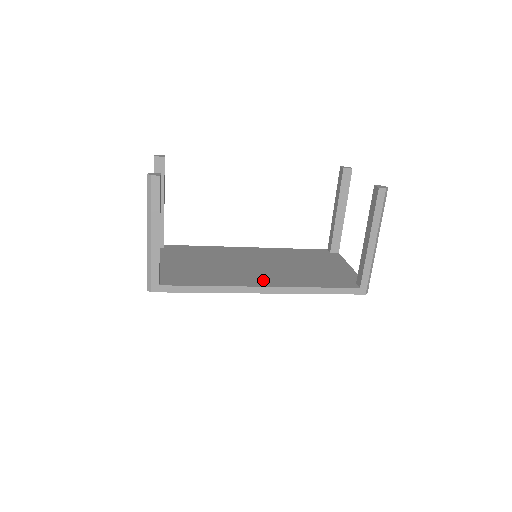
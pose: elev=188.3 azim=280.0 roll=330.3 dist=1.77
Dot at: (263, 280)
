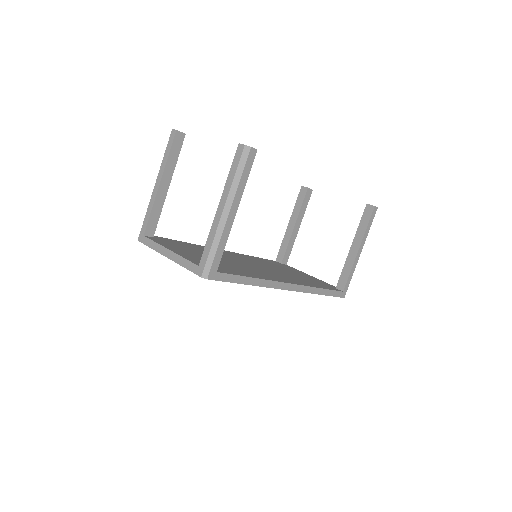
Dot at: (281, 278)
